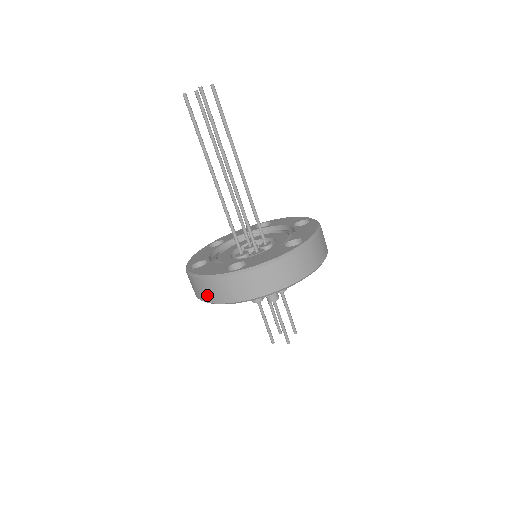
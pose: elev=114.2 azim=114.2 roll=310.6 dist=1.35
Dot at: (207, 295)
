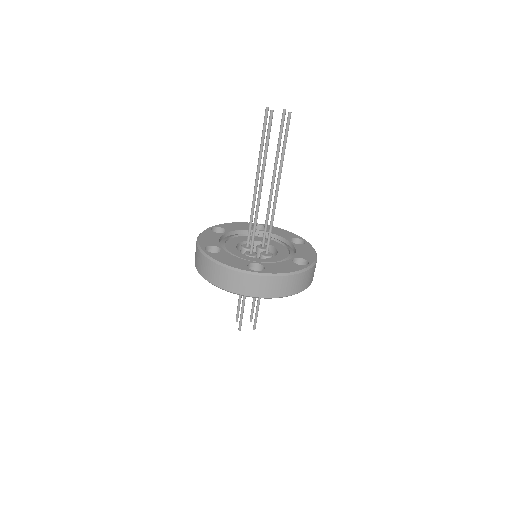
Dot at: occluded
